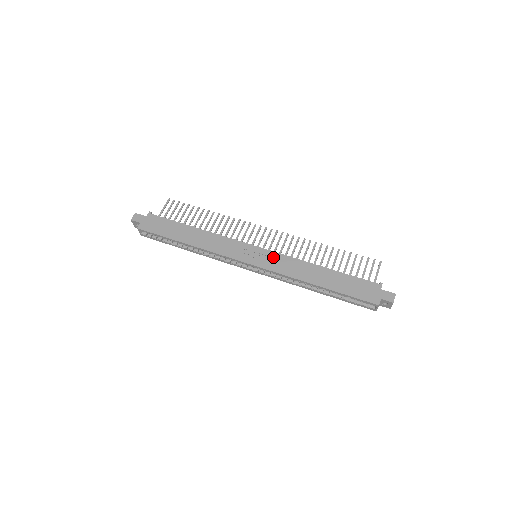
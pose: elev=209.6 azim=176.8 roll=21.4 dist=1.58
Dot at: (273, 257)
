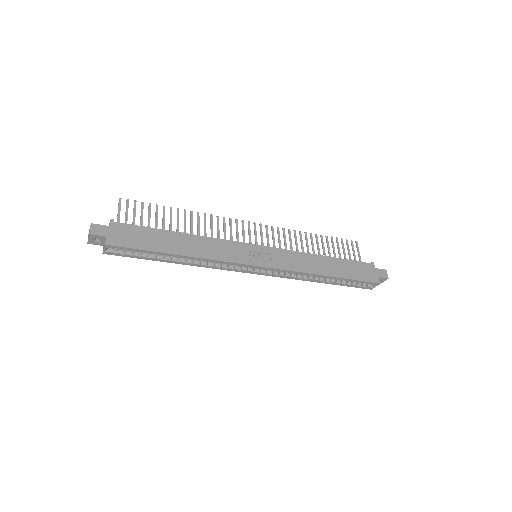
Dot at: (279, 254)
